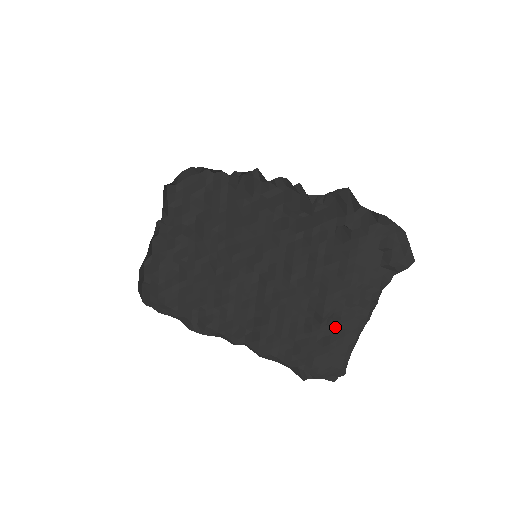
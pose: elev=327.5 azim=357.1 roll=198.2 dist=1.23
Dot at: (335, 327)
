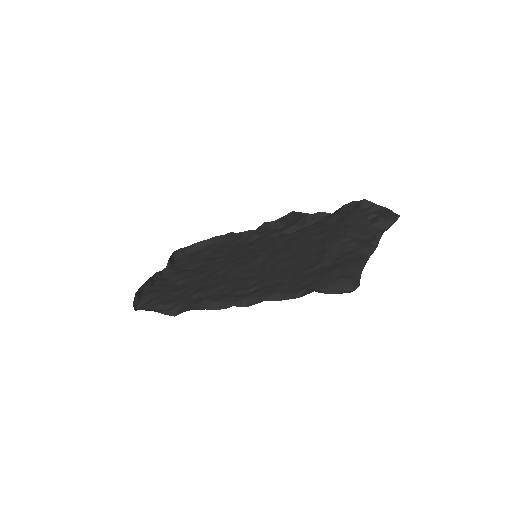
Dot at: (340, 259)
